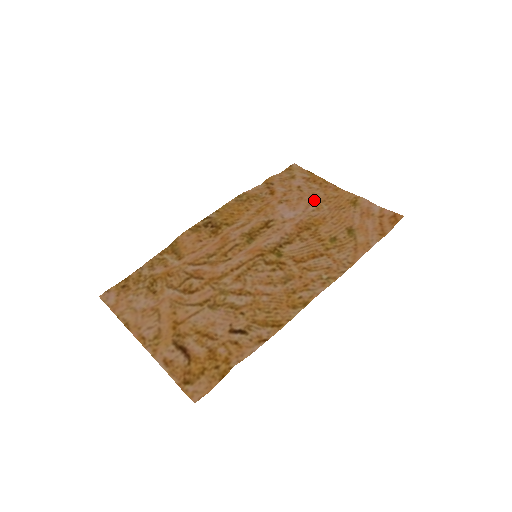
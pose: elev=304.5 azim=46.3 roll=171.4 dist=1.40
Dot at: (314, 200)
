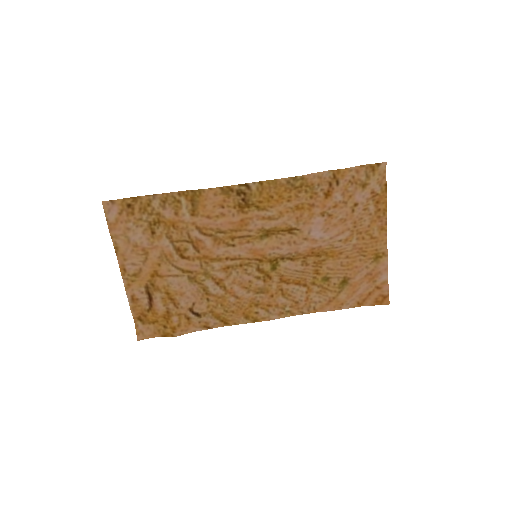
Dot at: (353, 228)
